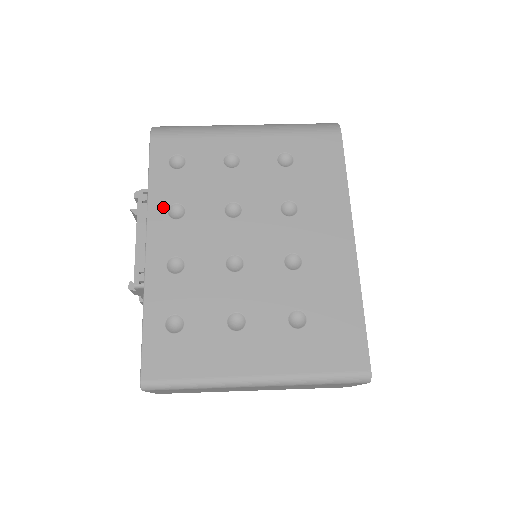
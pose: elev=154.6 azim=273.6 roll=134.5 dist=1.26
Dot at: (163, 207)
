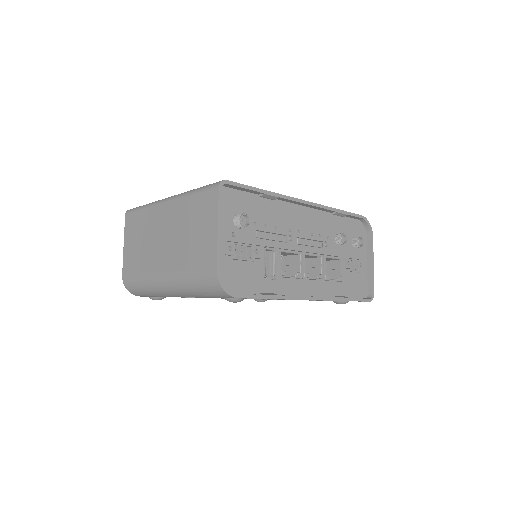
Dot at: occluded
